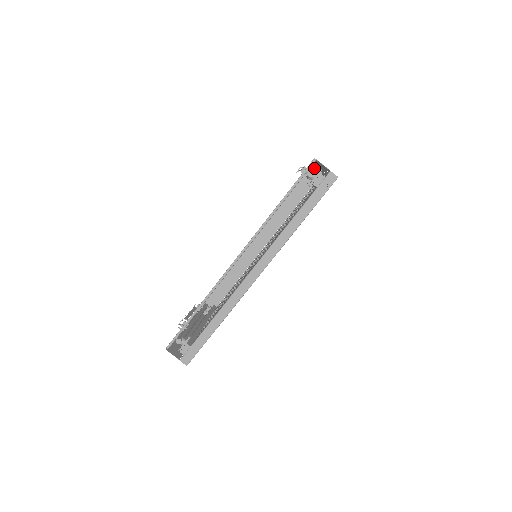
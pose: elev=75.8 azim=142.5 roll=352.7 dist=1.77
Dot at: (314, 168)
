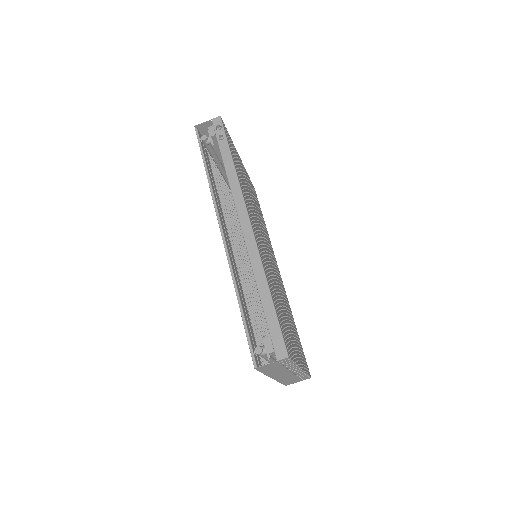
Dot at: occluded
